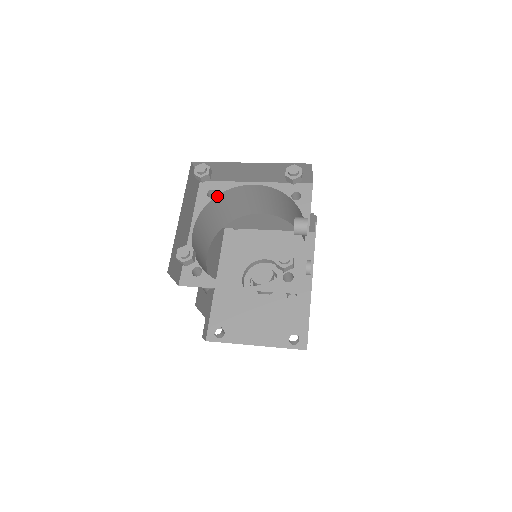
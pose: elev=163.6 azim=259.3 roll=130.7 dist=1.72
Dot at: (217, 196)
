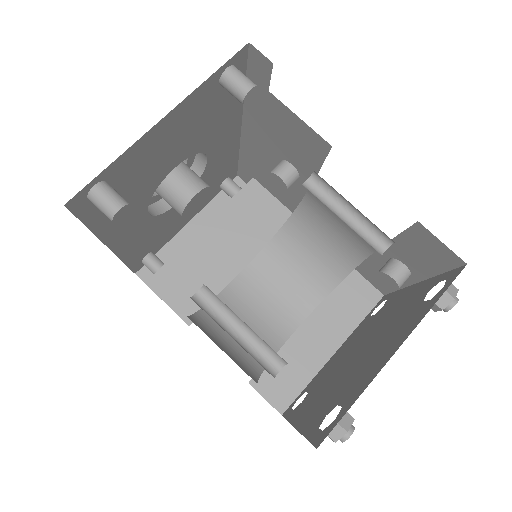
Dot at: occluded
